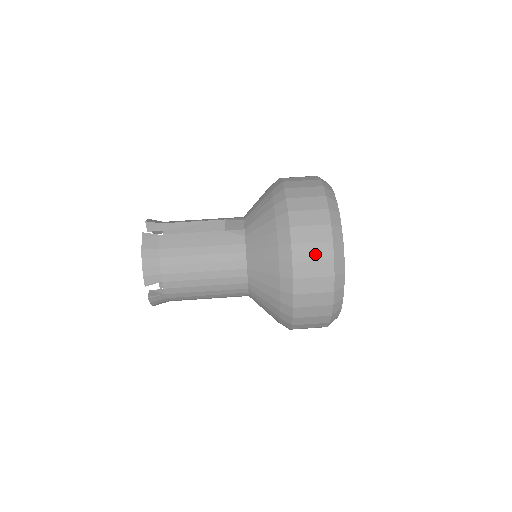
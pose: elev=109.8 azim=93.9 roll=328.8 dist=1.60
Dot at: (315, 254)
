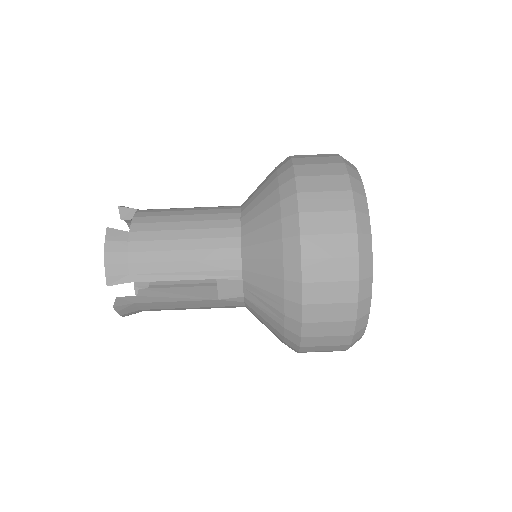
Dot at: occluded
